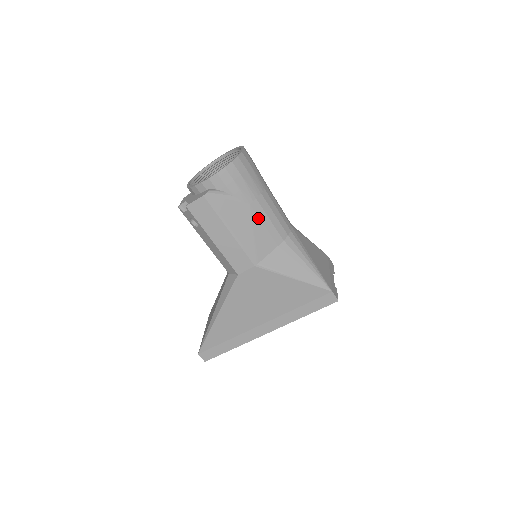
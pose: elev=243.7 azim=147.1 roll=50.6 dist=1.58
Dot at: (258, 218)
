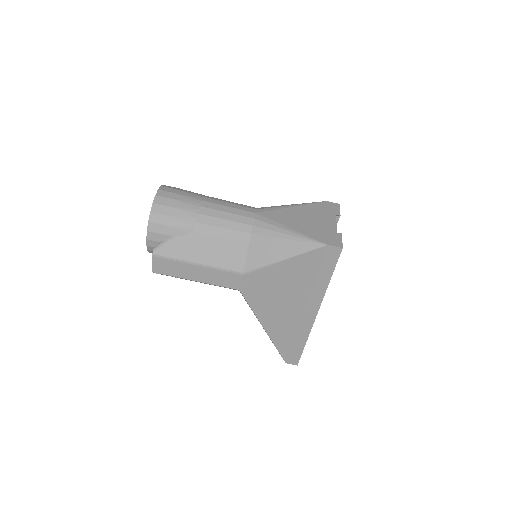
Dot at: (211, 235)
